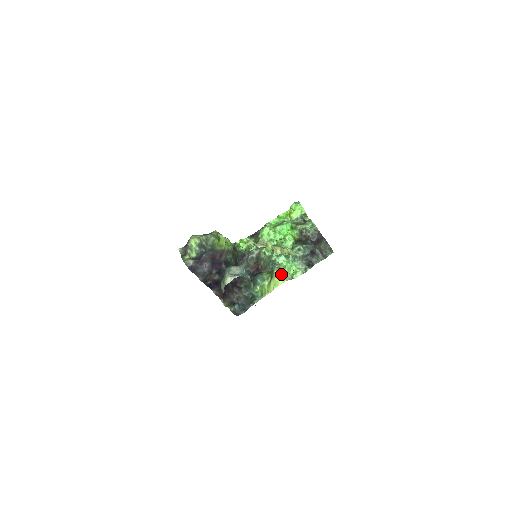
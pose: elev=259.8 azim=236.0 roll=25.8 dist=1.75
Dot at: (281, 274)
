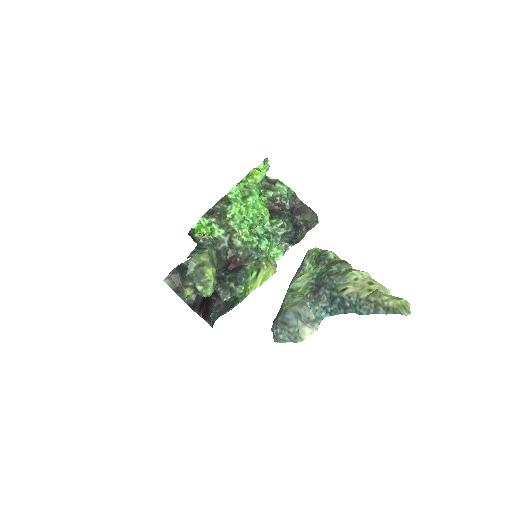
Dot at: (269, 264)
